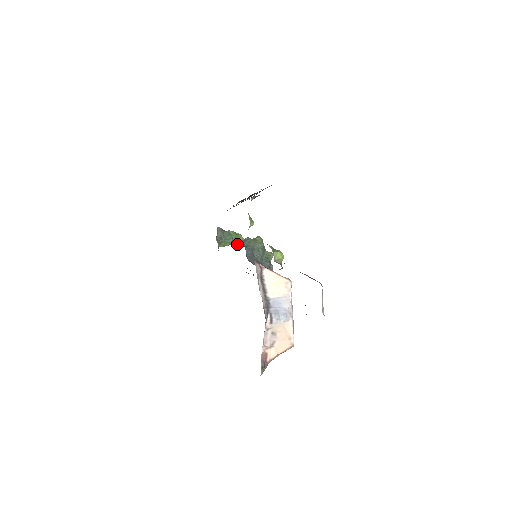
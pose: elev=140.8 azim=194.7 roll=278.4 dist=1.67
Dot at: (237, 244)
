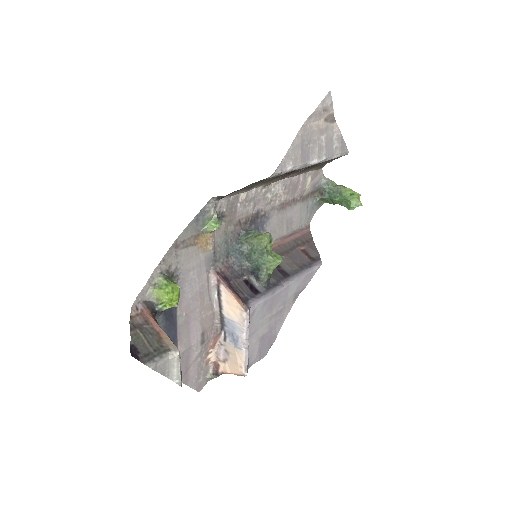
Dot at: (346, 206)
